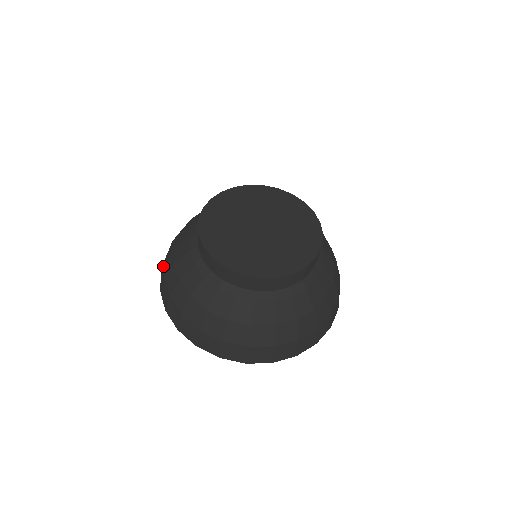
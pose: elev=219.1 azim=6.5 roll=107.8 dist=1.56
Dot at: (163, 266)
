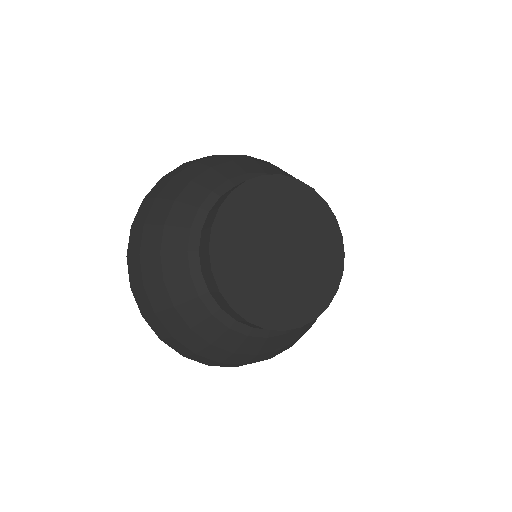
Dot at: (148, 202)
